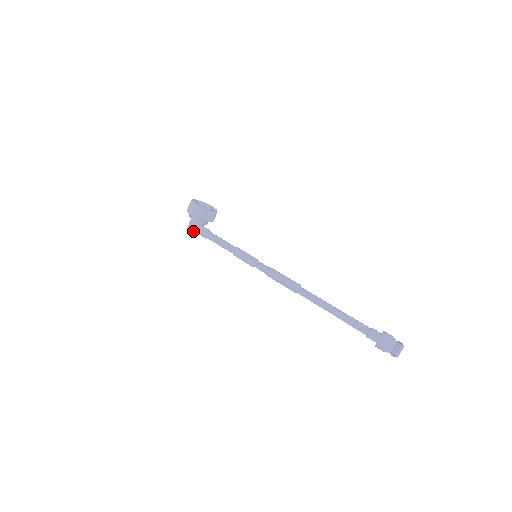
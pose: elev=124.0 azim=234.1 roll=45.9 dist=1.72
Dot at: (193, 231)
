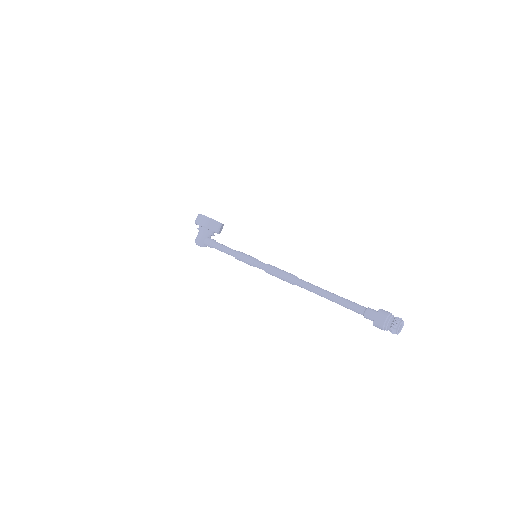
Dot at: (200, 241)
